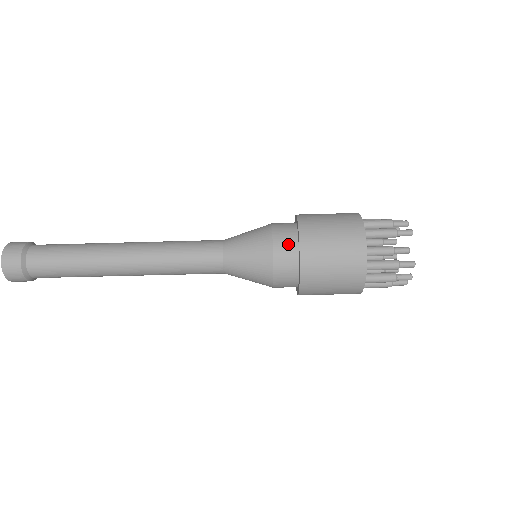
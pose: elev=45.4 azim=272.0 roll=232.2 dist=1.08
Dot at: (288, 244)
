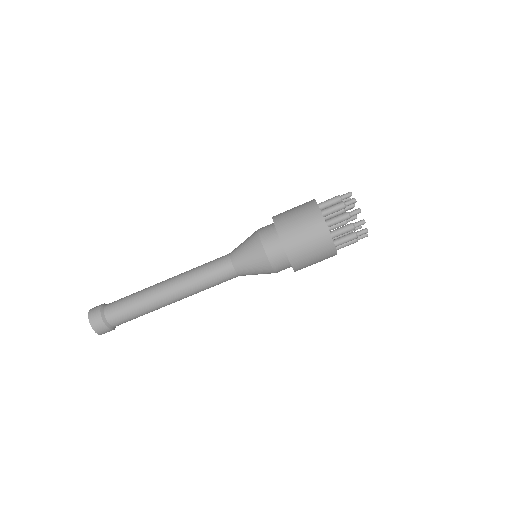
Dot at: occluded
